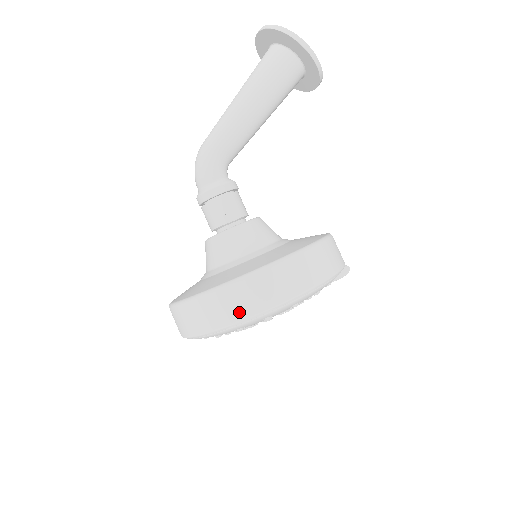
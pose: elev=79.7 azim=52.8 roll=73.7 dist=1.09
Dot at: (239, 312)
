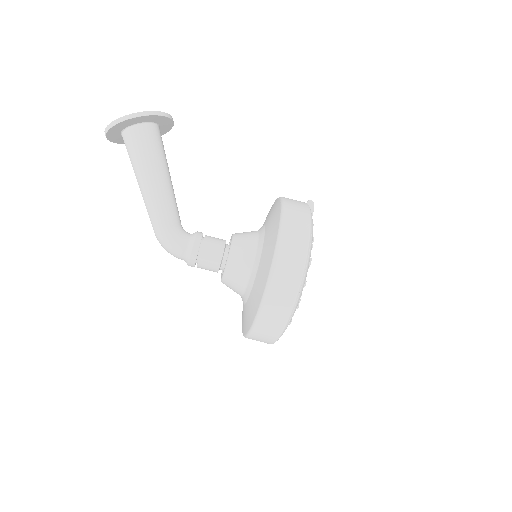
Dot at: (288, 300)
